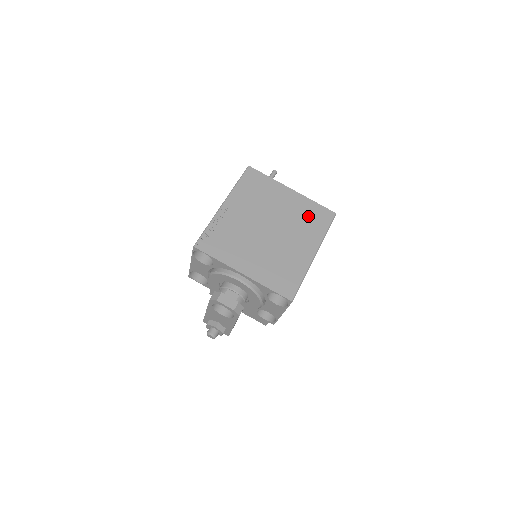
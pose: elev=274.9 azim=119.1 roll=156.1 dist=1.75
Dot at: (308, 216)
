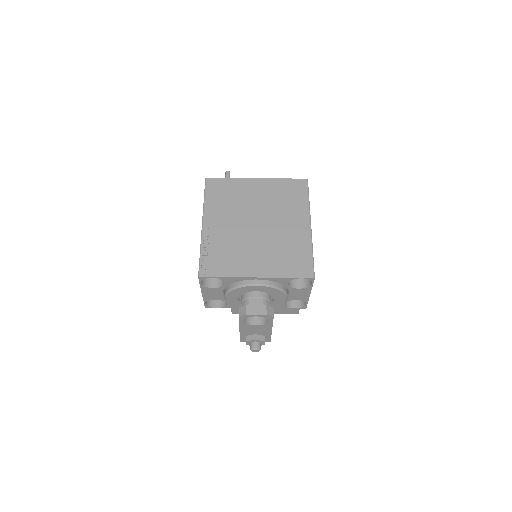
Dot at: (284, 194)
